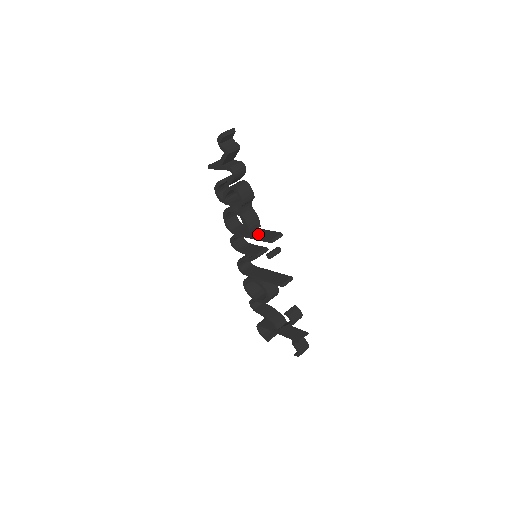
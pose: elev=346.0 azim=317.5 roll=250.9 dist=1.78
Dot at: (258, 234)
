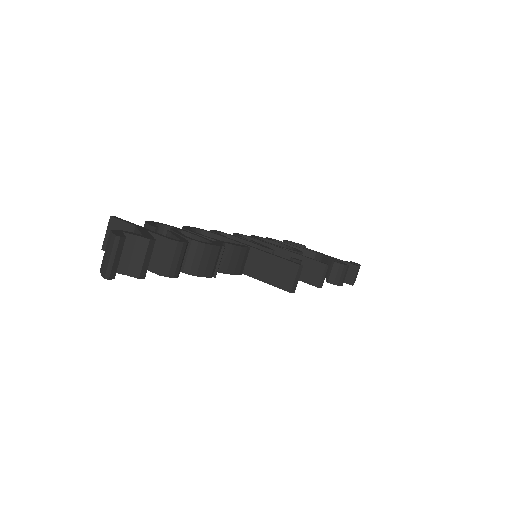
Dot at: (256, 270)
